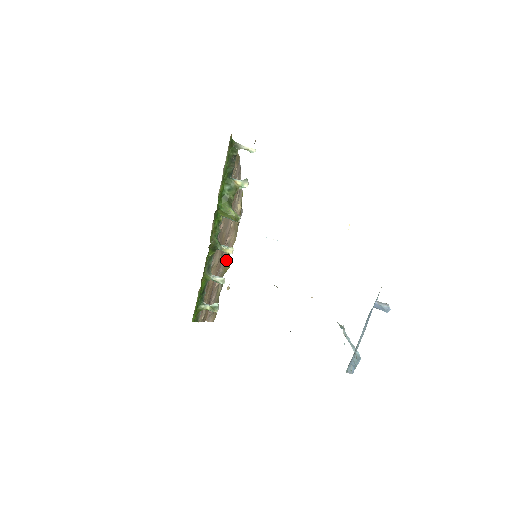
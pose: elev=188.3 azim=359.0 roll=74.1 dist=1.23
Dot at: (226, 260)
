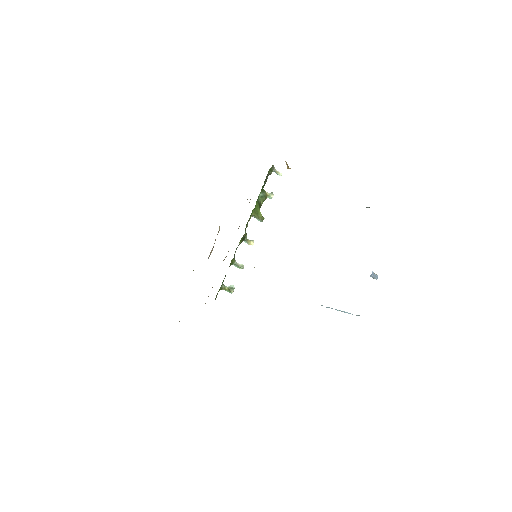
Dot at: occluded
